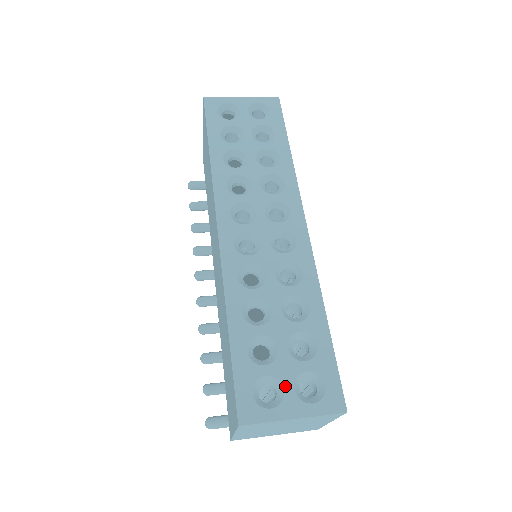
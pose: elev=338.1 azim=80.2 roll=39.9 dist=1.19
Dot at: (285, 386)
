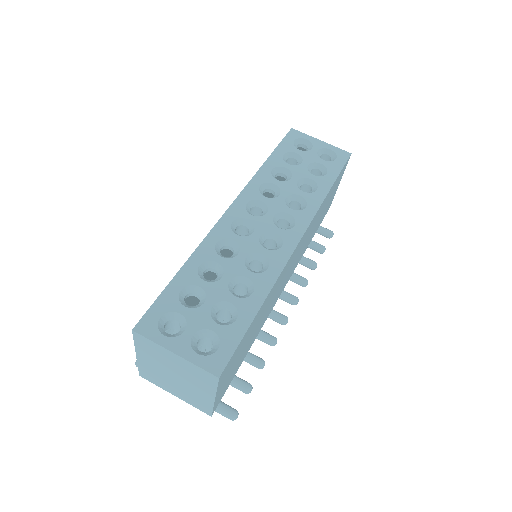
Dot at: (188, 329)
